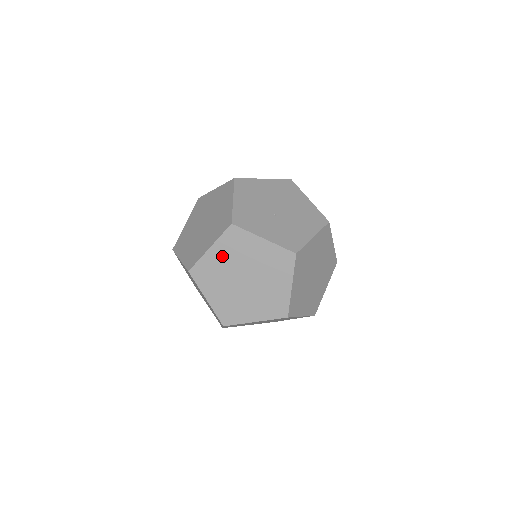
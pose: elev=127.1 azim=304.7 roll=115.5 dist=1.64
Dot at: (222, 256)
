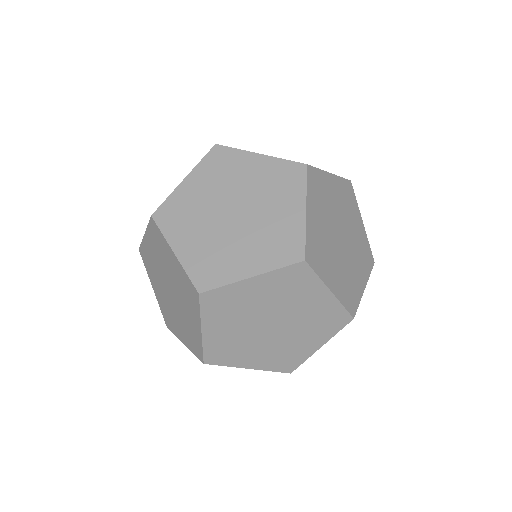
Dot at: (190, 238)
